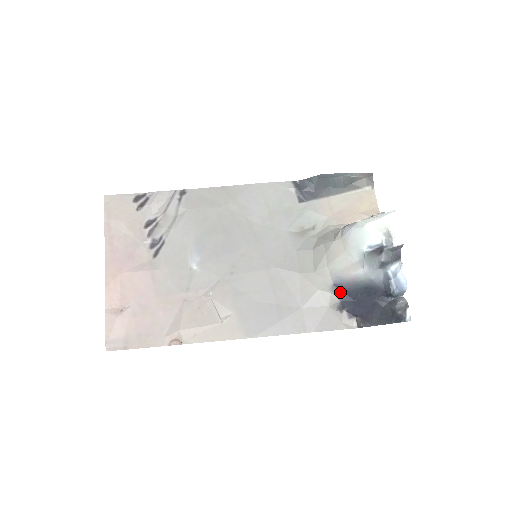
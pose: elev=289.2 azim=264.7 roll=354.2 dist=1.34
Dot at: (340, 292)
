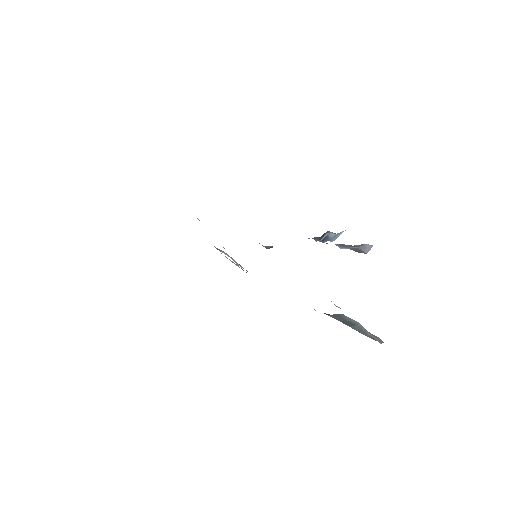
Dot at: occluded
